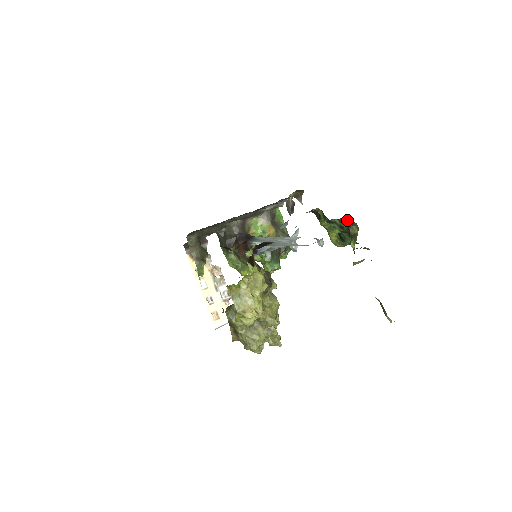
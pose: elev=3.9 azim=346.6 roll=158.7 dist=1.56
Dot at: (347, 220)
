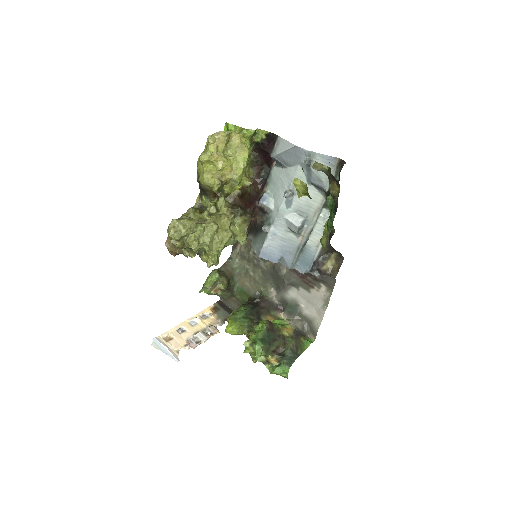
Dot at: occluded
